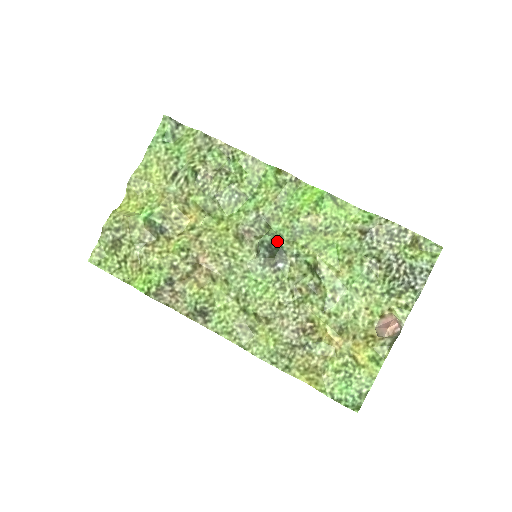
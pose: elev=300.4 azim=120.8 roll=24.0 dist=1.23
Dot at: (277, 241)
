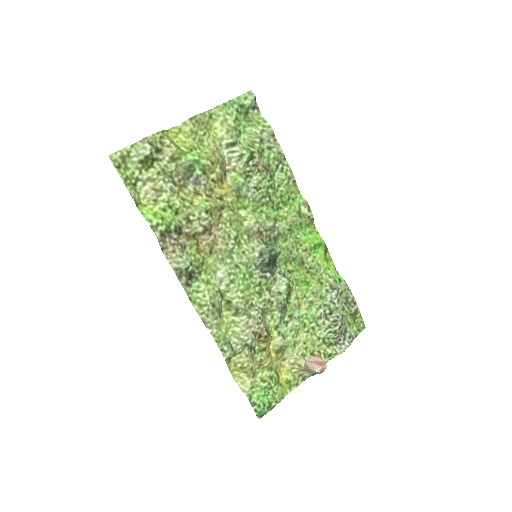
Dot at: occluded
